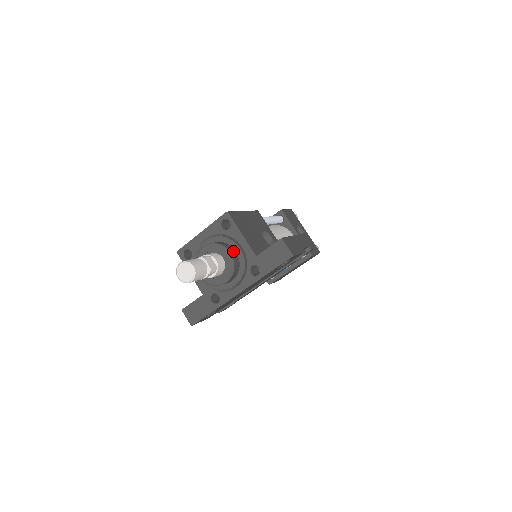
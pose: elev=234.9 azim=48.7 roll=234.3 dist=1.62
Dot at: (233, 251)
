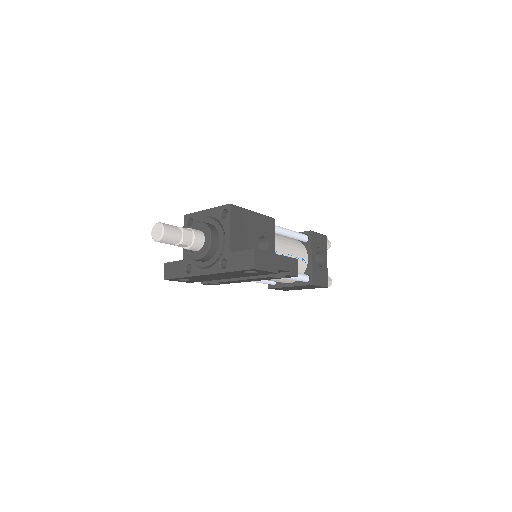
Dot at: (216, 238)
